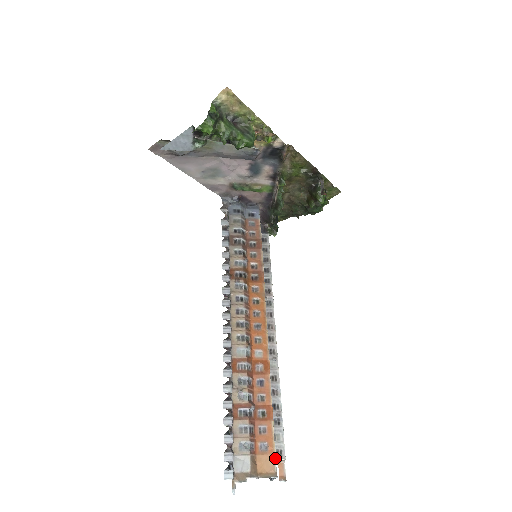
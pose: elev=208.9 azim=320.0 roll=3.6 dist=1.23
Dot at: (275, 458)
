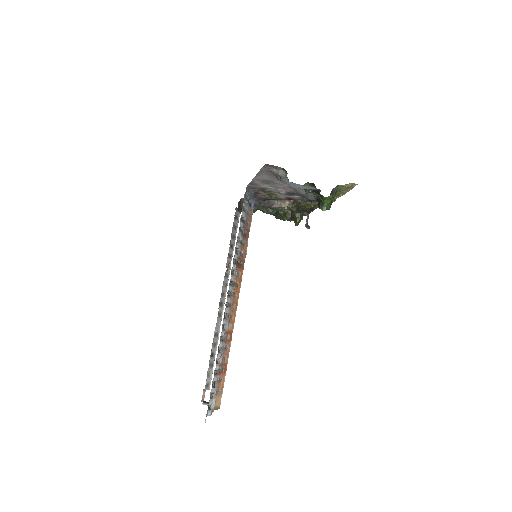
Dot at: occluded
